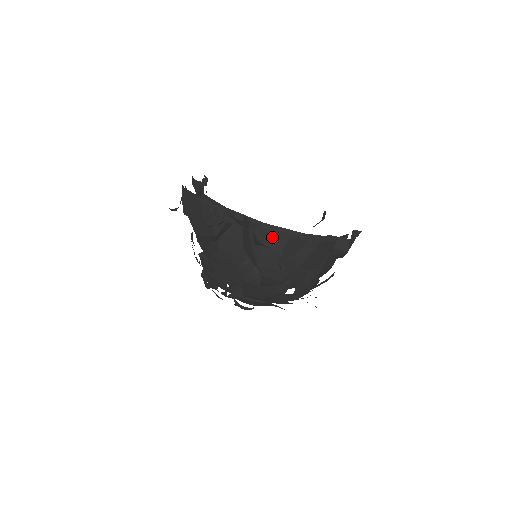
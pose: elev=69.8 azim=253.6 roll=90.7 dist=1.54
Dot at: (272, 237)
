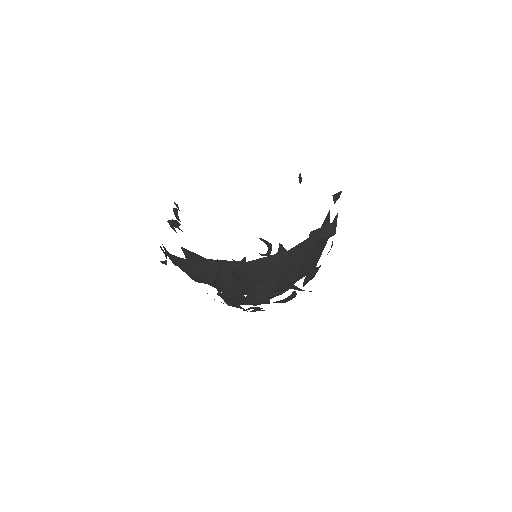
Dot at: (260, 280)
